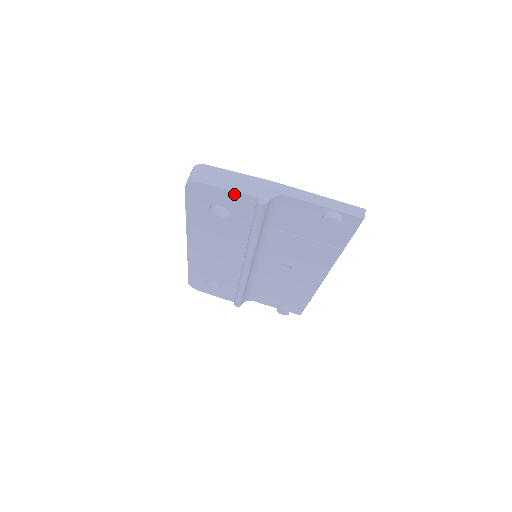
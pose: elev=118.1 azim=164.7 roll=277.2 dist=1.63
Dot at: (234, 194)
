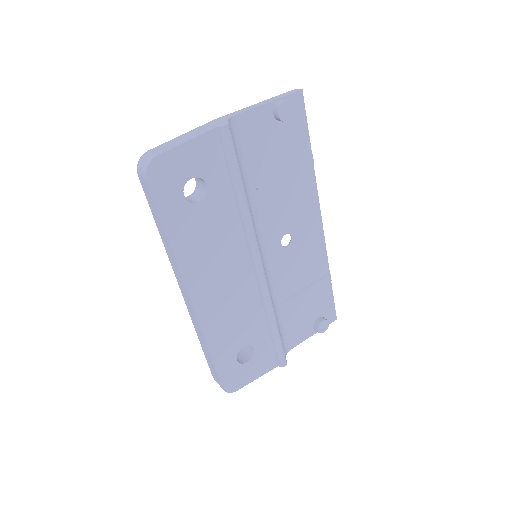
Dot at: (196, 143)
